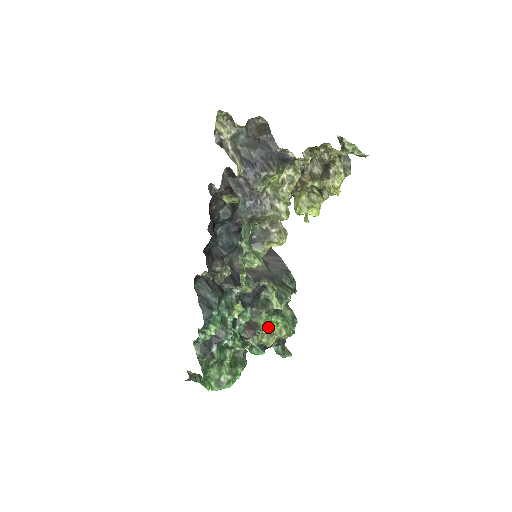
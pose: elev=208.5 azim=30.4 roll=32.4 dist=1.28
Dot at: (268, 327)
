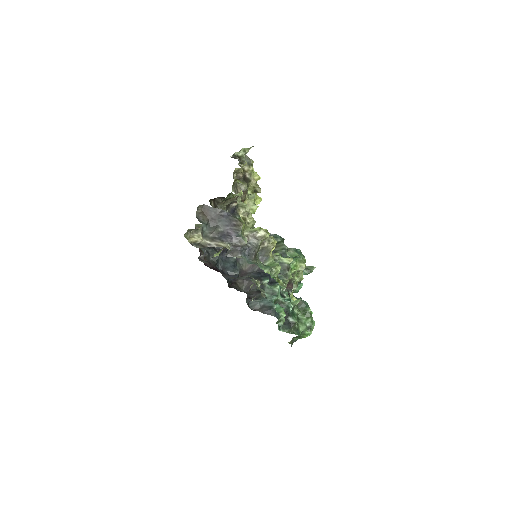
Dot at: (295, 274)
